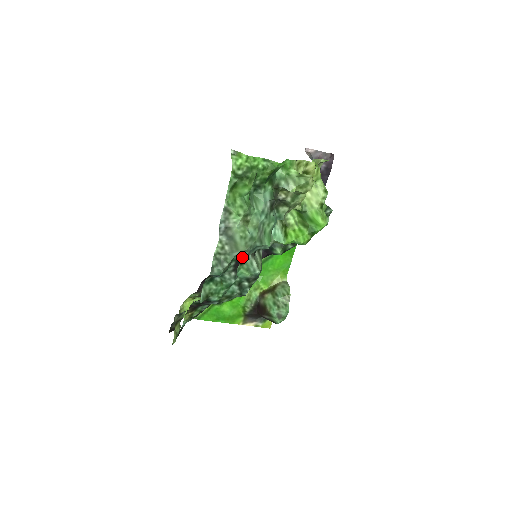
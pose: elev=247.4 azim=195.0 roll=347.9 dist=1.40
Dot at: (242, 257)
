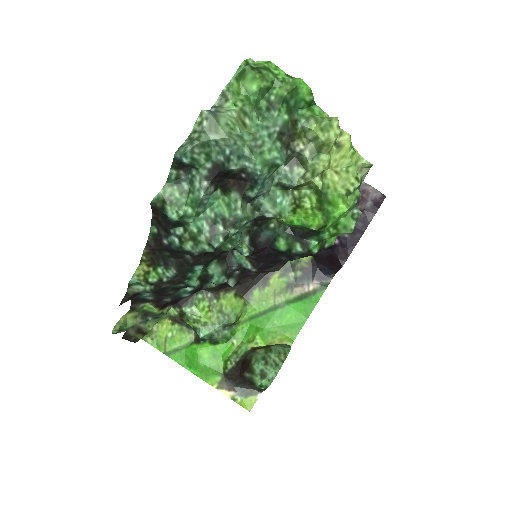
Dot at: (222, 160)
